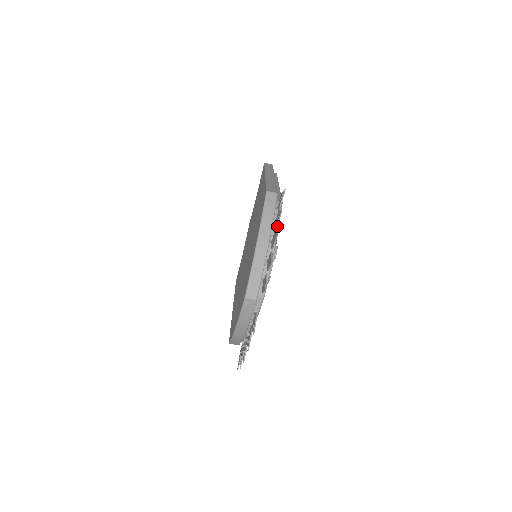
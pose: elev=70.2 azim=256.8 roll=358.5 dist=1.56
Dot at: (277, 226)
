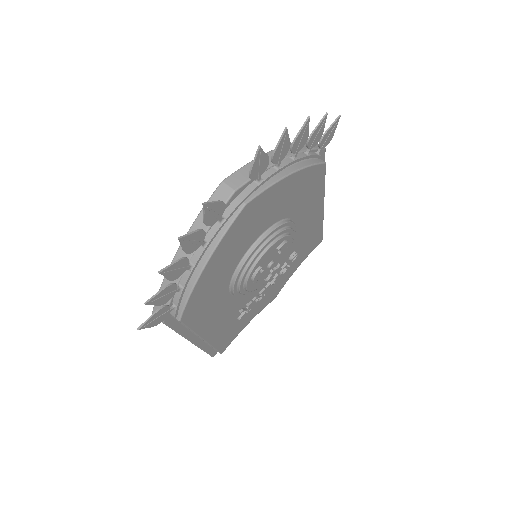
Dot at: (311, 135)
